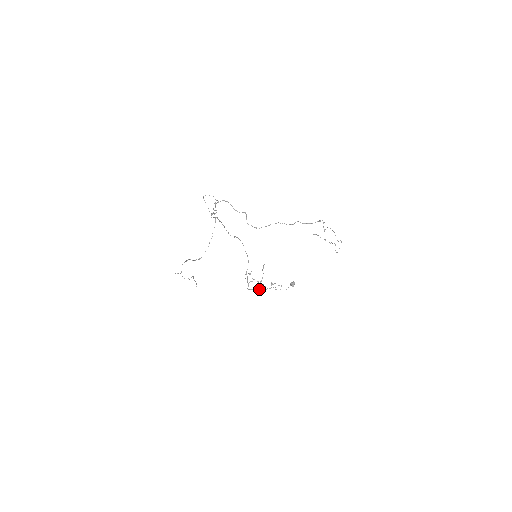
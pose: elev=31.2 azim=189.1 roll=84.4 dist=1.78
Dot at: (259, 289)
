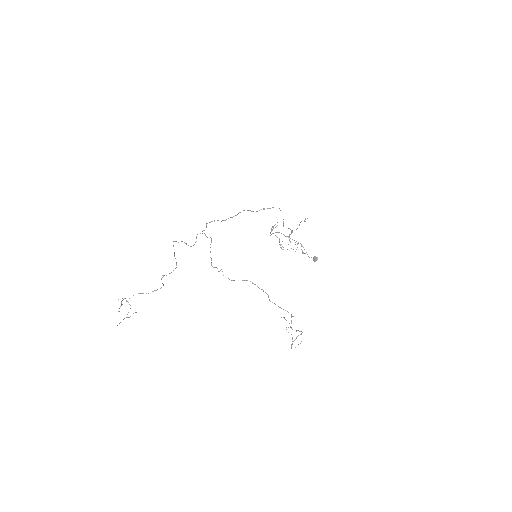
Dot at: (287, 236)
